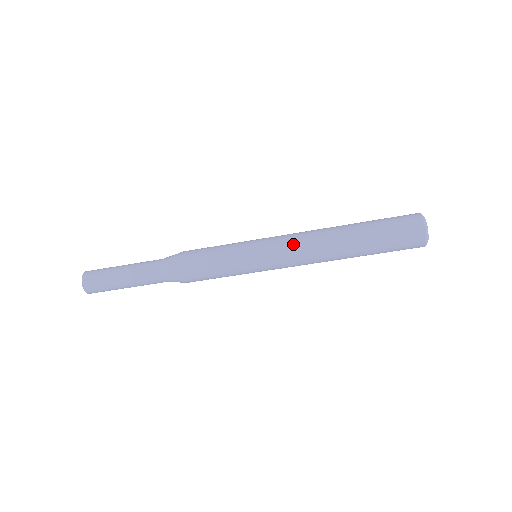
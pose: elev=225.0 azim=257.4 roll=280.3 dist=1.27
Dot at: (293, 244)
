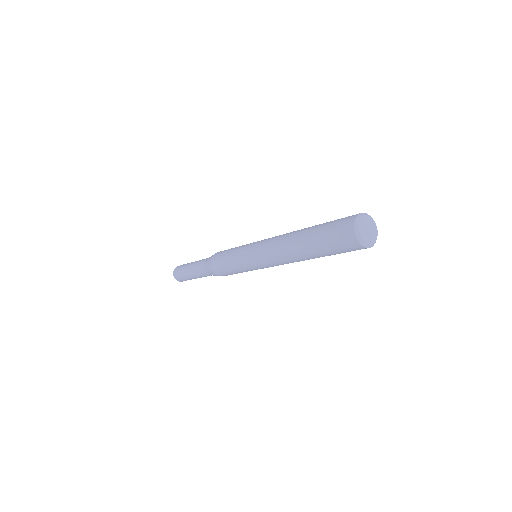
Dot at: (268, 255)
